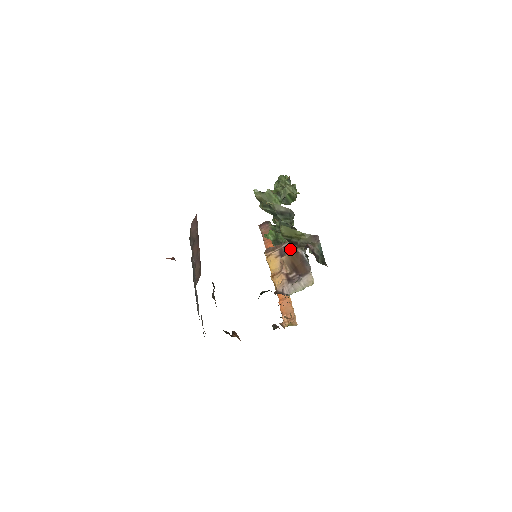
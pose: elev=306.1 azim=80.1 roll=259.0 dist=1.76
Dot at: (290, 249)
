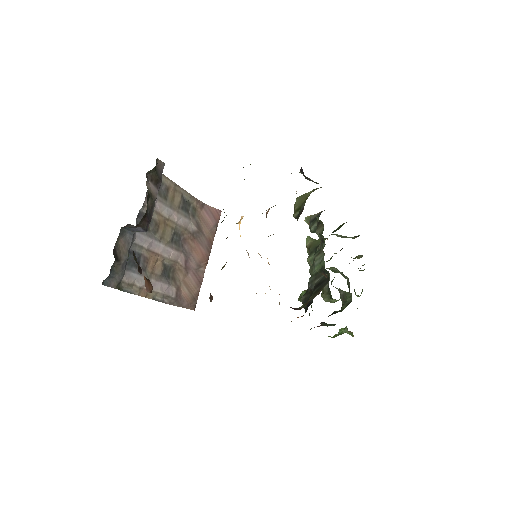
Dot at: occluded
